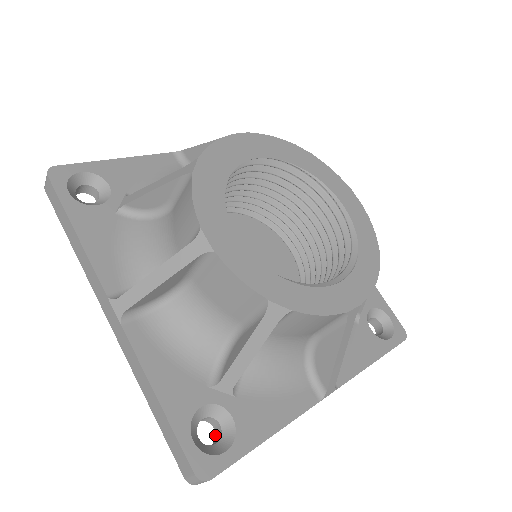
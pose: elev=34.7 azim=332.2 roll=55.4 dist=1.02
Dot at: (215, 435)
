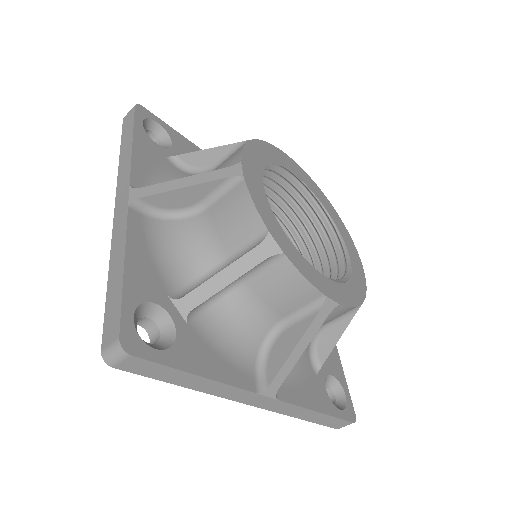
Dot at: occluded
